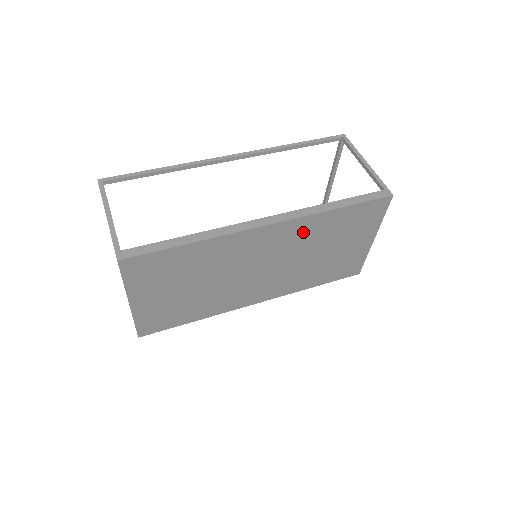
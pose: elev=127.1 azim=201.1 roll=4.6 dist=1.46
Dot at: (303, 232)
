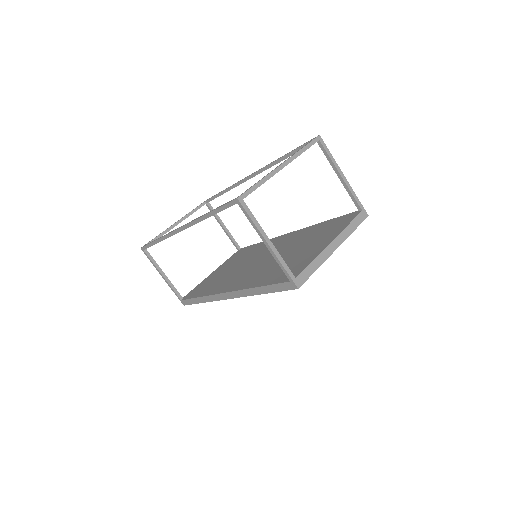
Dot at: occluded
